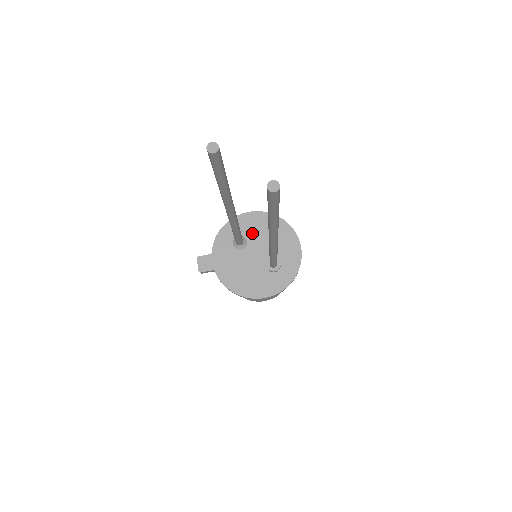
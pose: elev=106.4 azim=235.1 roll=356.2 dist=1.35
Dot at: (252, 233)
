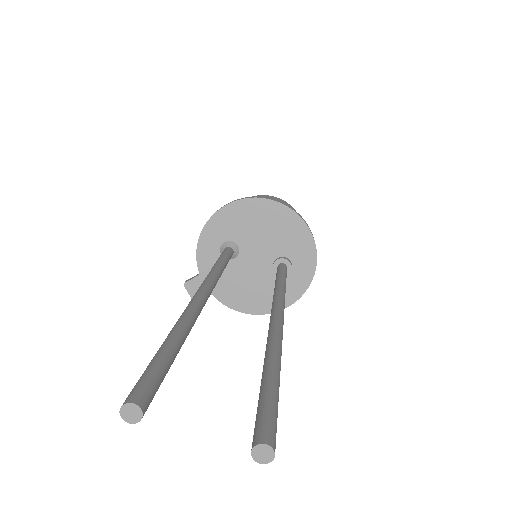
Dot at: (241, 233)
